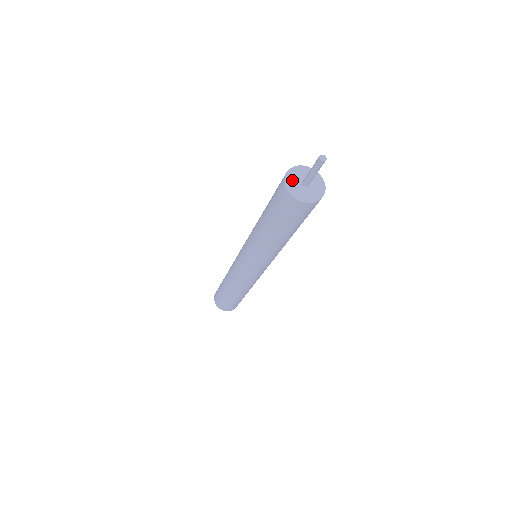
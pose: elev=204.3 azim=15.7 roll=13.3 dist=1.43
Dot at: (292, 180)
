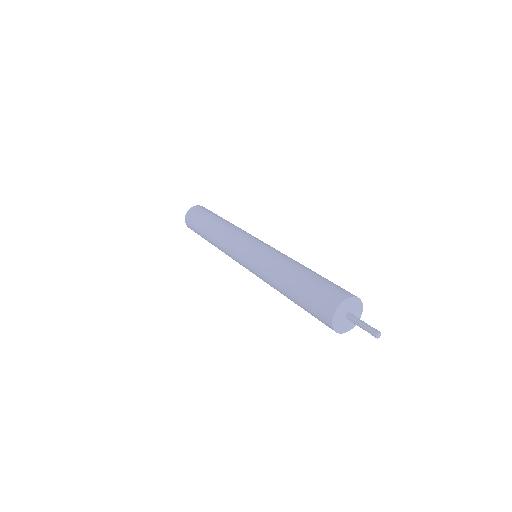
Dot at: (340, 326)
